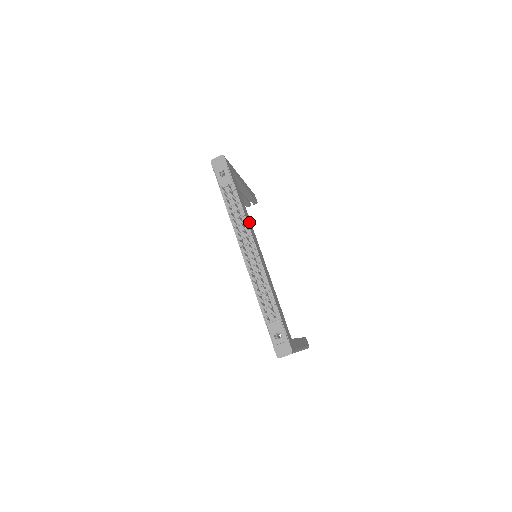
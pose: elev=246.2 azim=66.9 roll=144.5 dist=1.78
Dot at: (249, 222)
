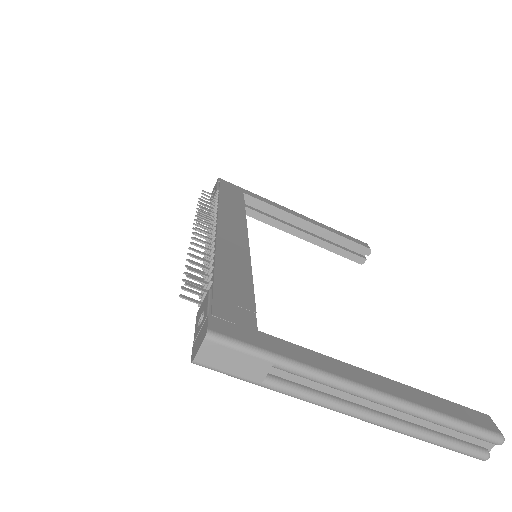
Dot at: (233, 215)
